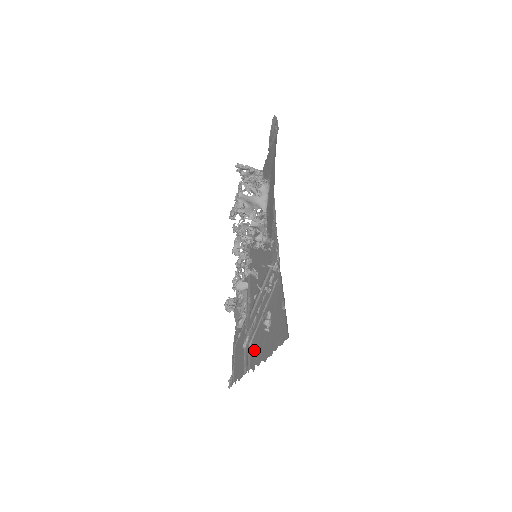
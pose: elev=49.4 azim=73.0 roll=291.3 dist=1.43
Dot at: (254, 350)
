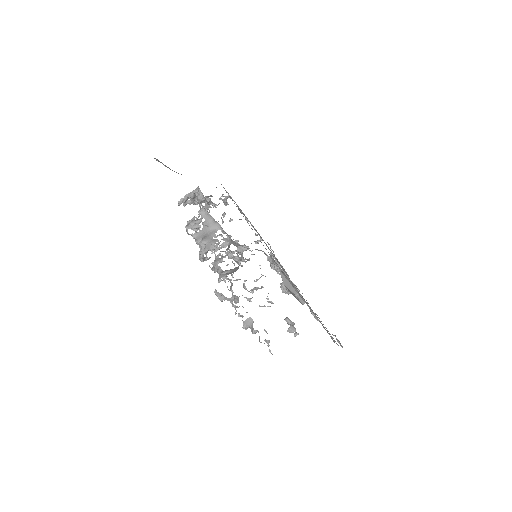
Dot at: occluded
